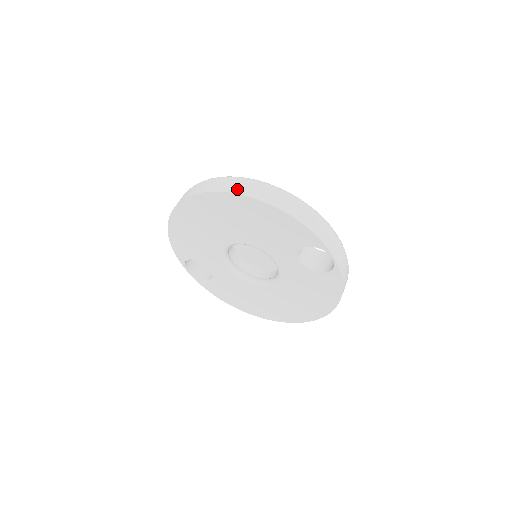
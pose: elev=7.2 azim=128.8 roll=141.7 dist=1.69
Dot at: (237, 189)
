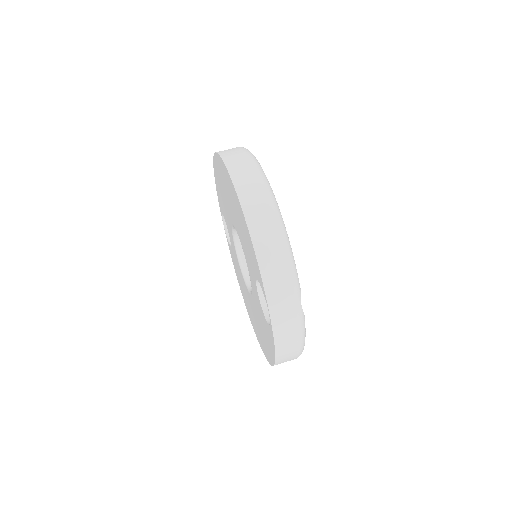
Dot at: (237, 174)
